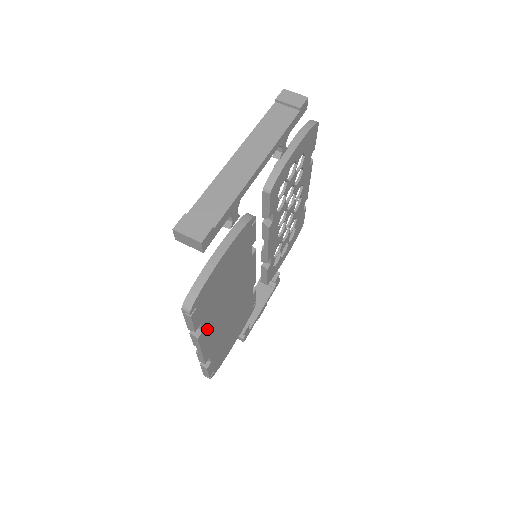
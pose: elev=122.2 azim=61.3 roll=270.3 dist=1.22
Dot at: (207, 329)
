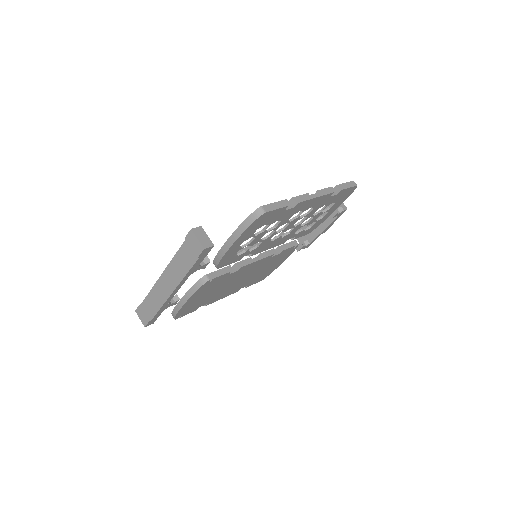
Dot at: (214, 299)
